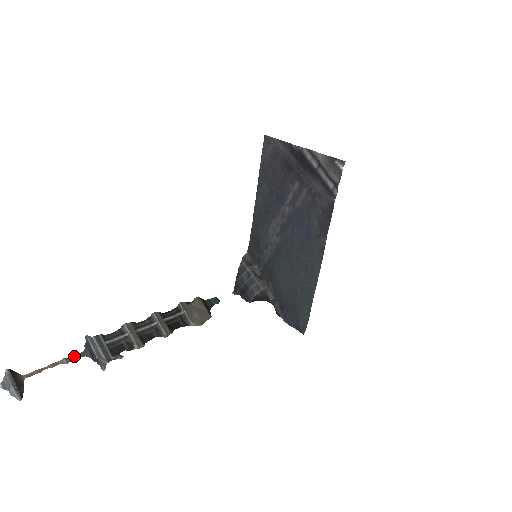
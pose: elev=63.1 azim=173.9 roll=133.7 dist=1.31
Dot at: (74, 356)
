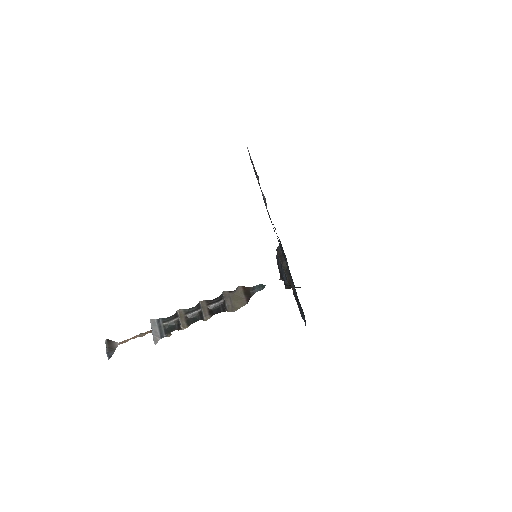
Dot at: (148, 332)
